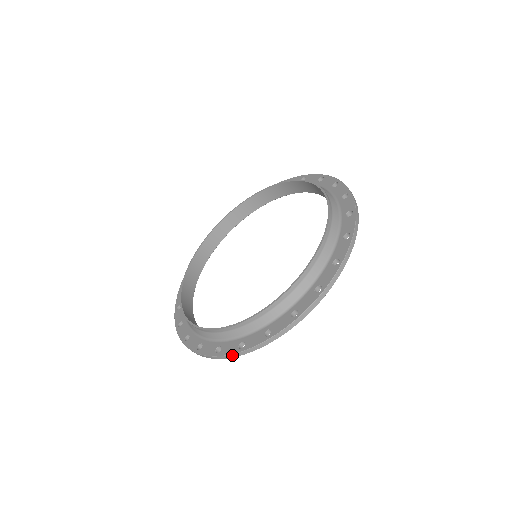
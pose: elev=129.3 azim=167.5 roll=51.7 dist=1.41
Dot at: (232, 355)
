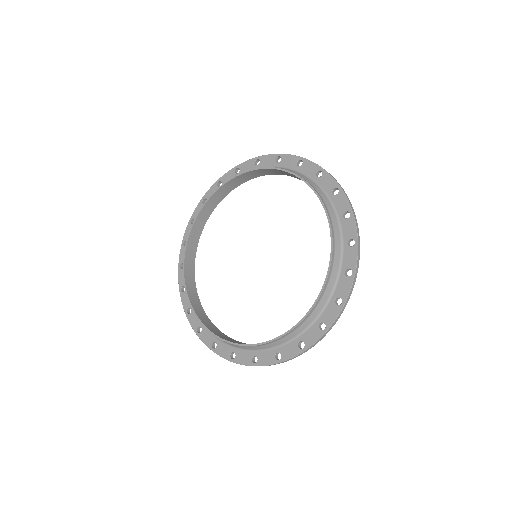
Dot at: (225, 358)
